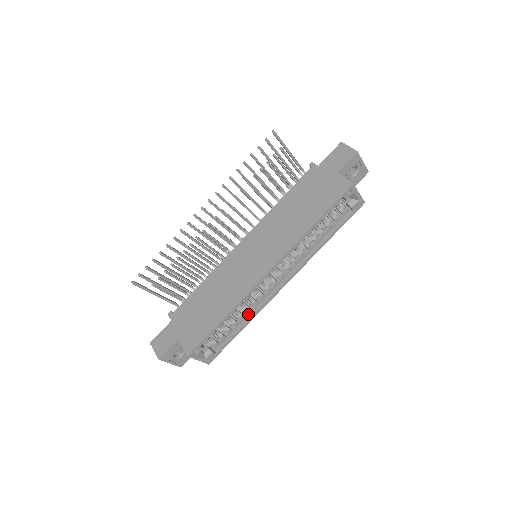
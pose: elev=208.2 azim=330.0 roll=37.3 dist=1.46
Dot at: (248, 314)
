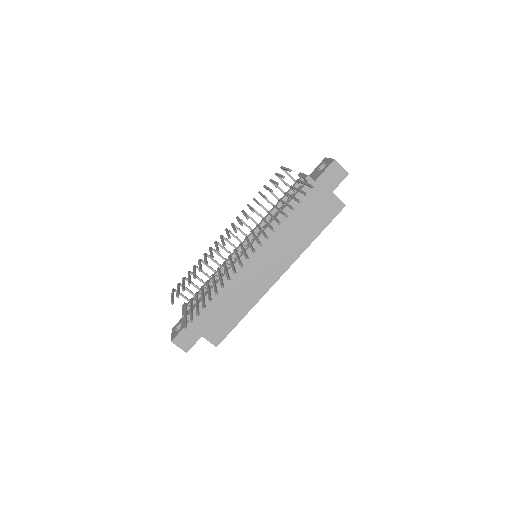
Dot at: occluded
